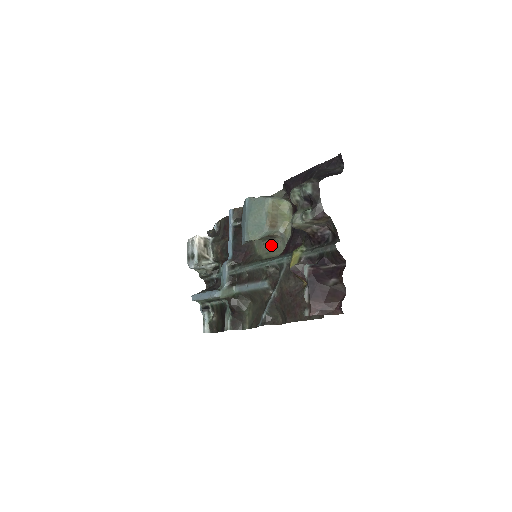
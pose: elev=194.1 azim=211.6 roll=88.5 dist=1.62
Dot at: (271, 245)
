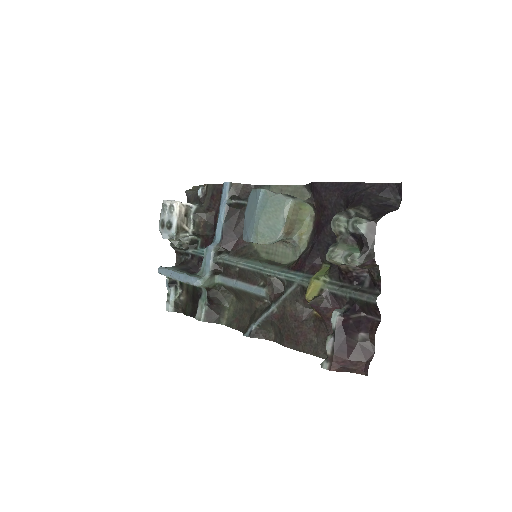
Dot at: (275, 246)
